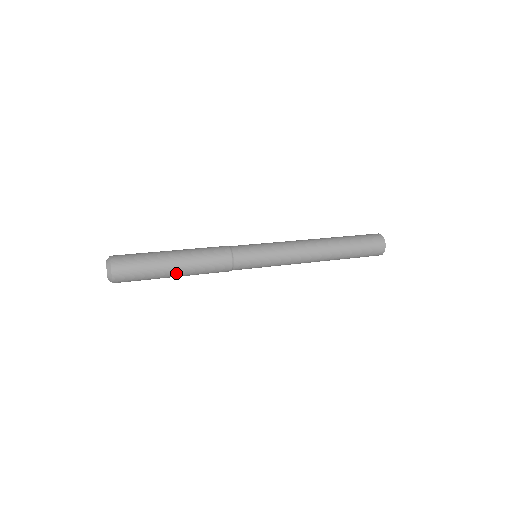
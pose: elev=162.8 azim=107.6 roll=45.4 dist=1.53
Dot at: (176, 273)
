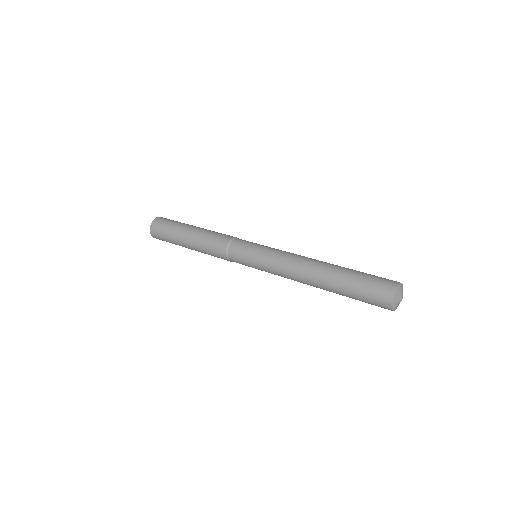
Dot at: (191, 249)
